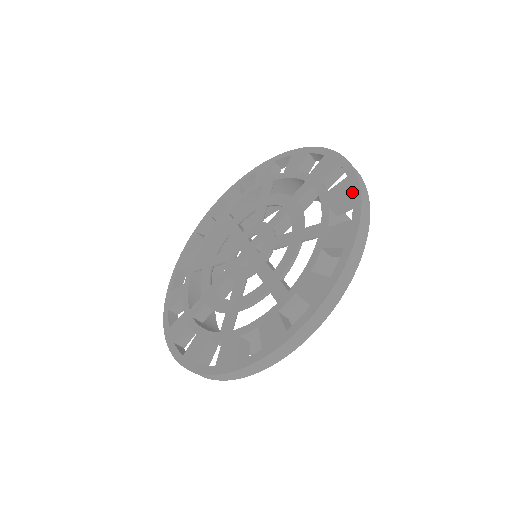
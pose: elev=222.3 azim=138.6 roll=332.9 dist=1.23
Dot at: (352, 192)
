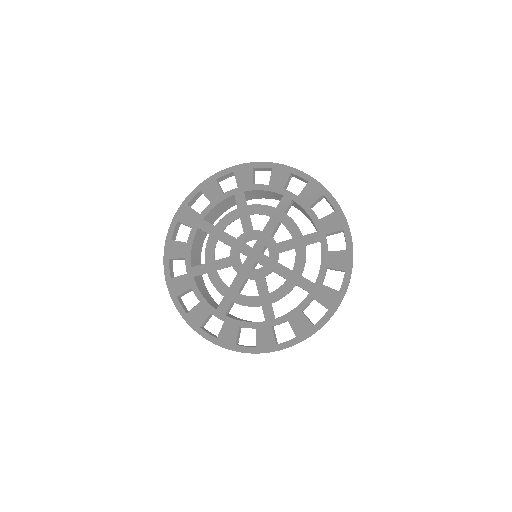
Dot at: (299, 336)
